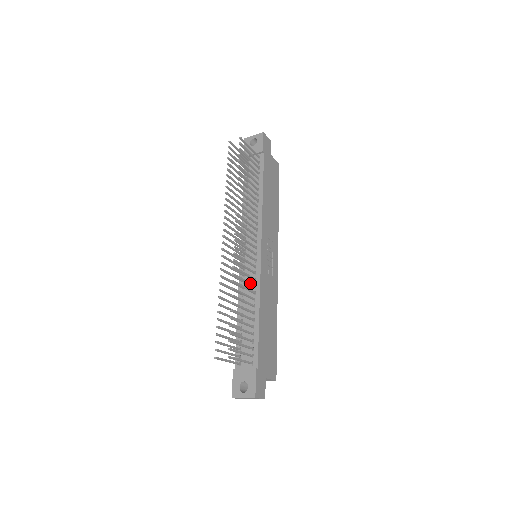
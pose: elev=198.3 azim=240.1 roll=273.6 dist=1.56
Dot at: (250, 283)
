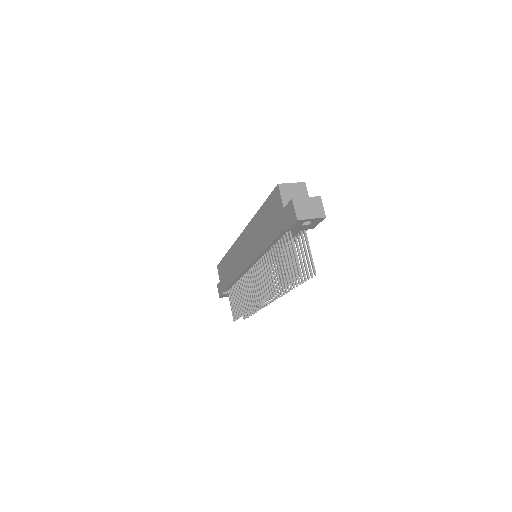
Dot at: occluded
